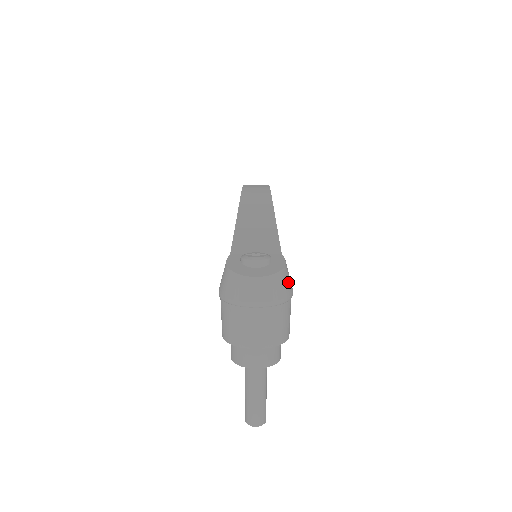
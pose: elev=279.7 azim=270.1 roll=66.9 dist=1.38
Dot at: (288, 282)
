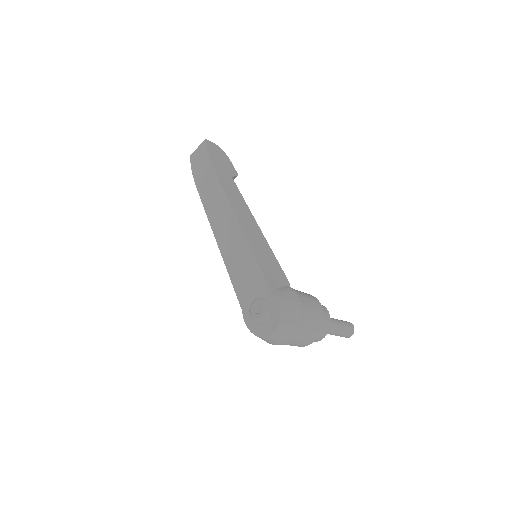
Dot at: (291, 311)
